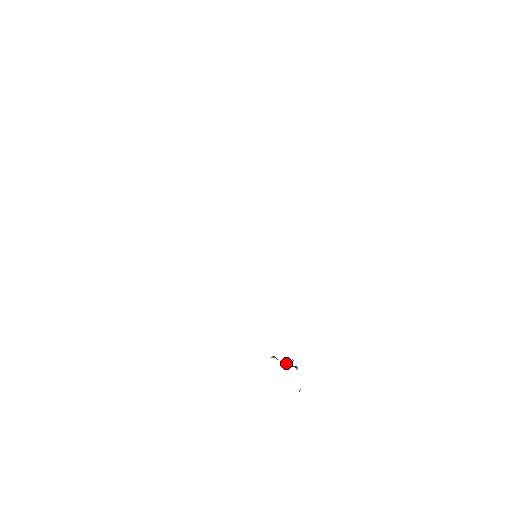
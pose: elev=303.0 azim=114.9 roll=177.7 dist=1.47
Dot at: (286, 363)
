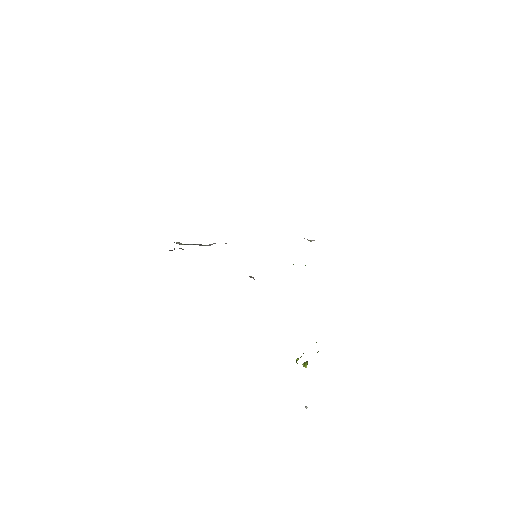
Dot at: (304, 362)
